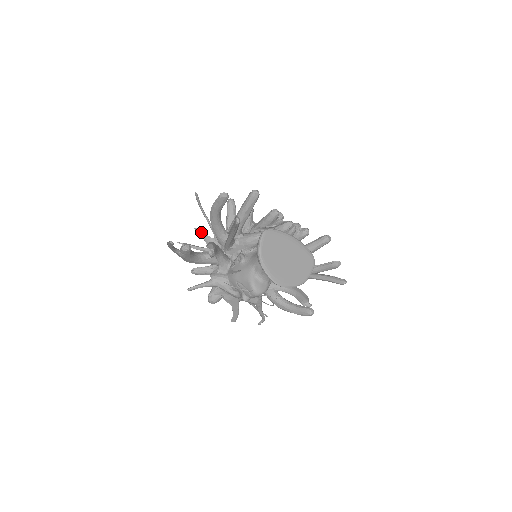
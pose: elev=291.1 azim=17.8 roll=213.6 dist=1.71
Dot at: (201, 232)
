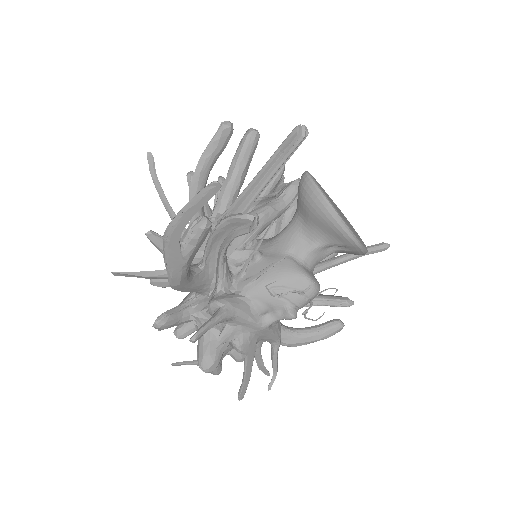
Dot at: (160, 237)
